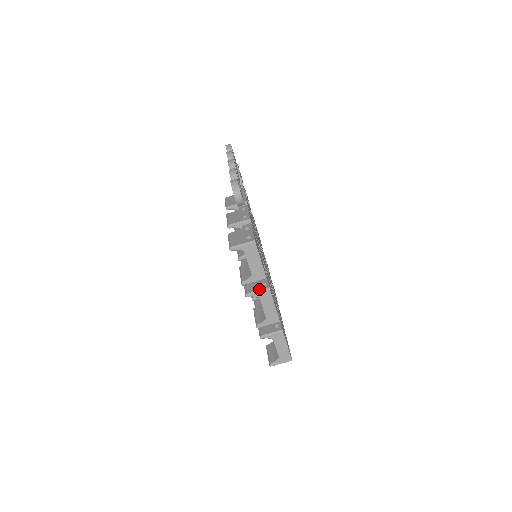
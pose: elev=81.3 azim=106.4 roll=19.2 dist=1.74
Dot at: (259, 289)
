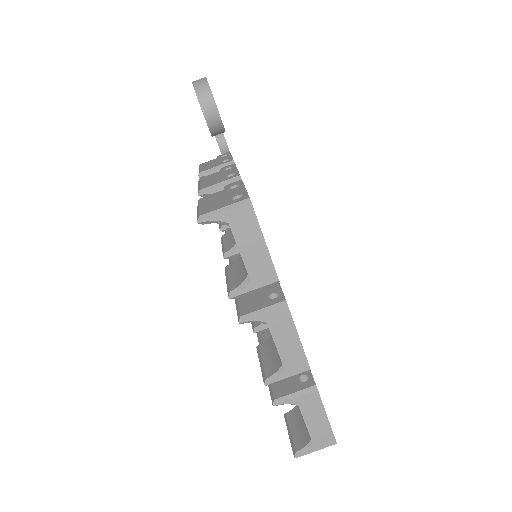
Dot at: (265, 305)
